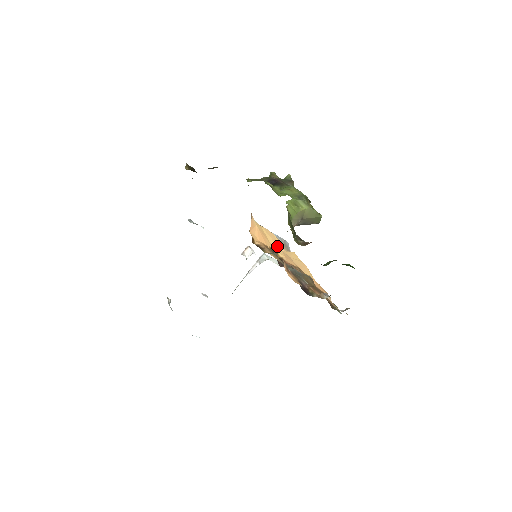
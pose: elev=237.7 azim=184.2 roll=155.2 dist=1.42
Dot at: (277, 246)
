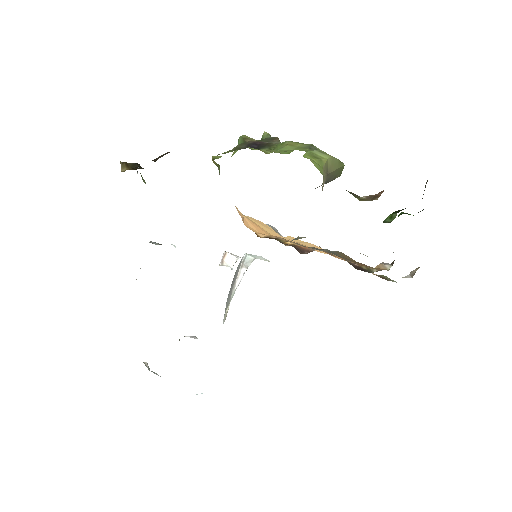
Dot at: (275, 233)
